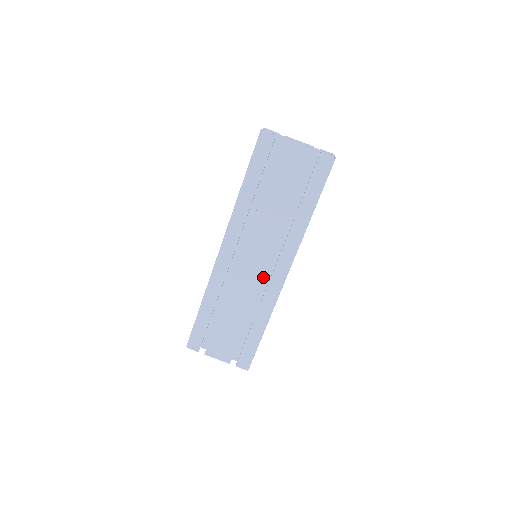
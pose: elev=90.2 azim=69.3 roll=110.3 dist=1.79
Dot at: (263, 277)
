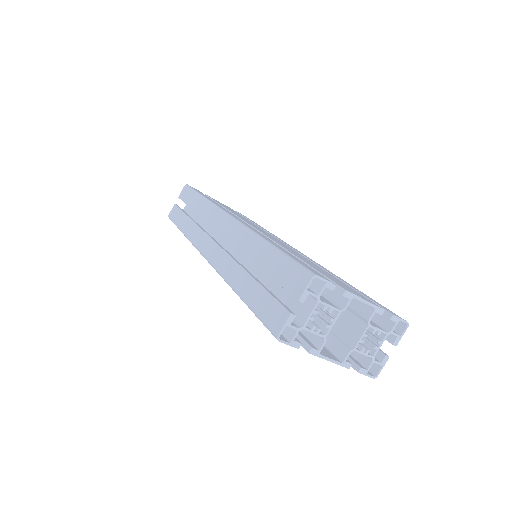
Dot at: occluded
